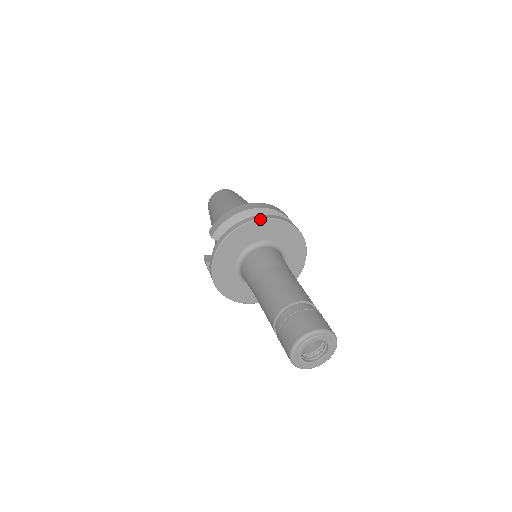
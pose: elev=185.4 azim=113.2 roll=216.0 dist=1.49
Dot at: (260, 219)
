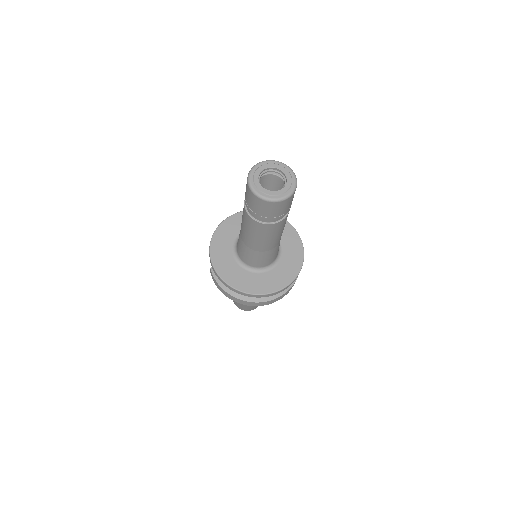
Dot at: occluded
